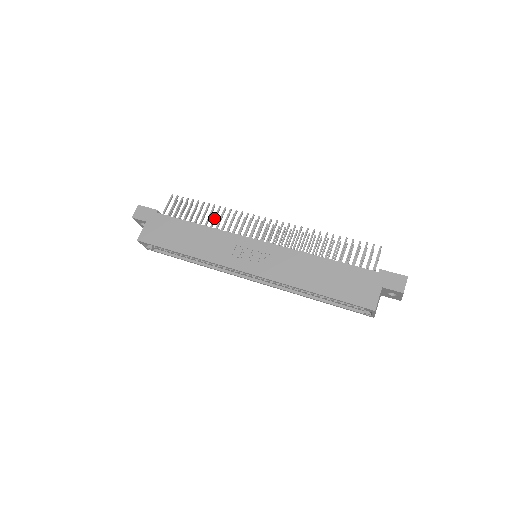
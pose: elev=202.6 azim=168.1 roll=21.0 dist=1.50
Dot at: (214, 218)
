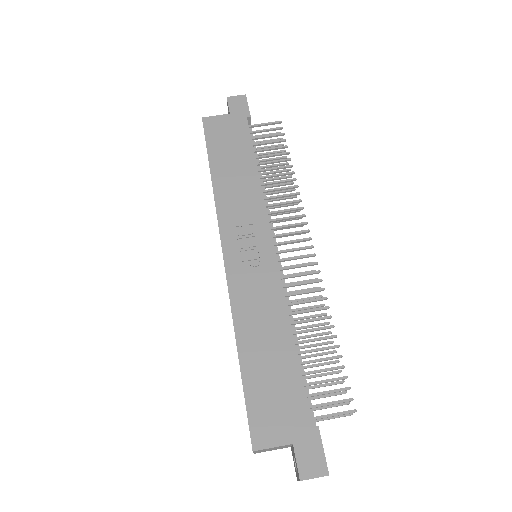
Dot at: (276, 181)
